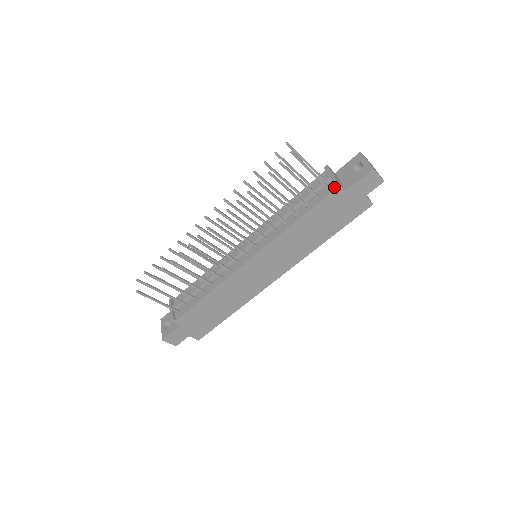
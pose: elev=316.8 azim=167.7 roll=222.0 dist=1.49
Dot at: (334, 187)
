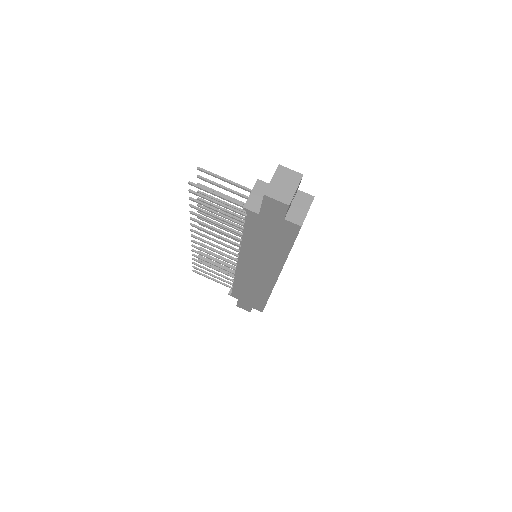
Dot at: (248, 210)
